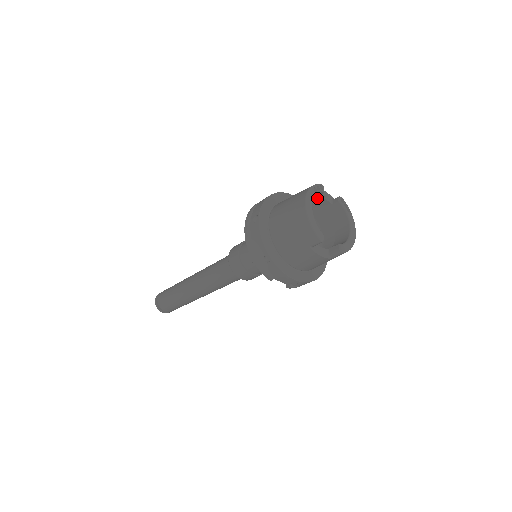
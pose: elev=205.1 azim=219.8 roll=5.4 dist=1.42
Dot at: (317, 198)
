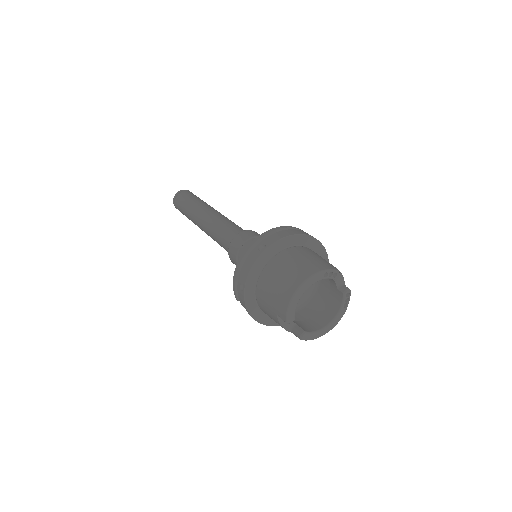
Dot at: occluded
